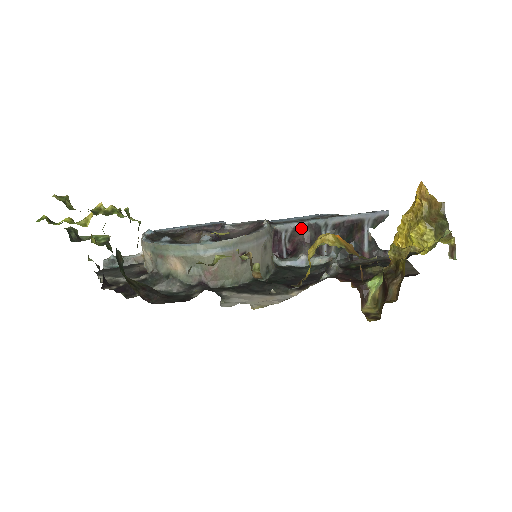
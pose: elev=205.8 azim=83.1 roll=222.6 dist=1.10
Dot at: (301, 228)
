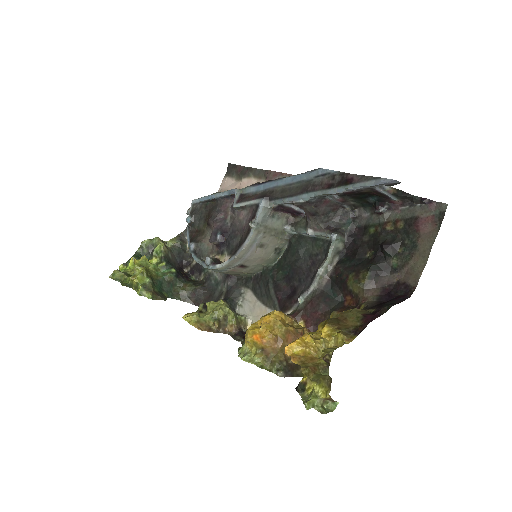
Dot at: (297, 206)
